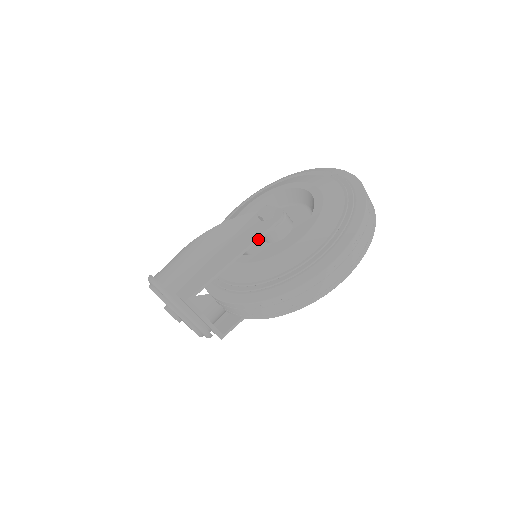
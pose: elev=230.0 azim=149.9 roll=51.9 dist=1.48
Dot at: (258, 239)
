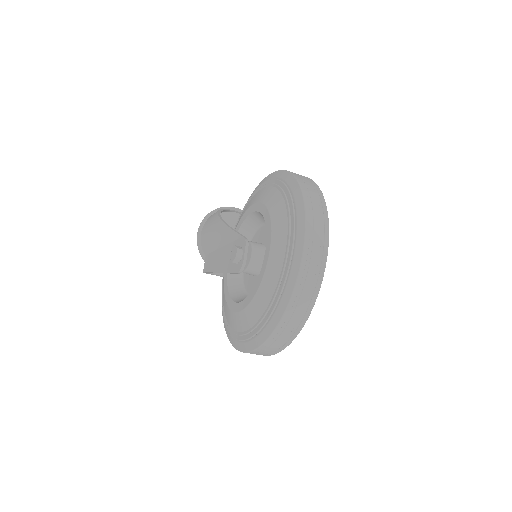
Dot at: occluded
